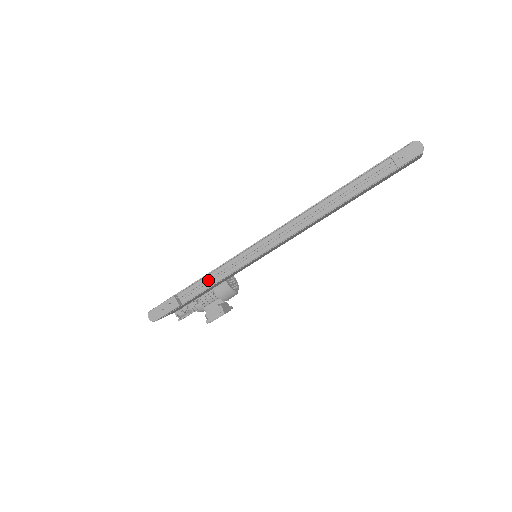
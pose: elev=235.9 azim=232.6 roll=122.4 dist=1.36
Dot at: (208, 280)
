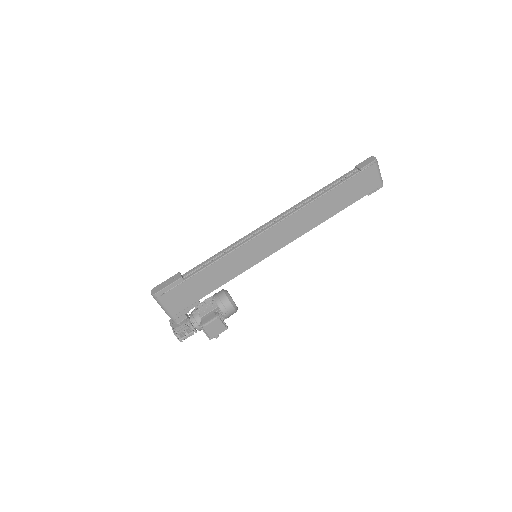
Dot at: occluded
